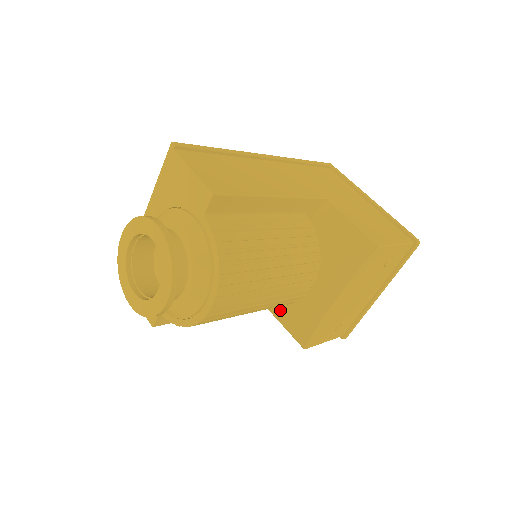
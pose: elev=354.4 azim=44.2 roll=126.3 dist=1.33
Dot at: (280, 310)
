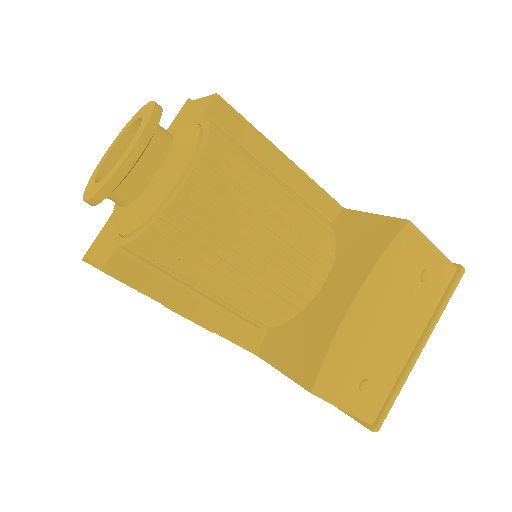
Dot at: (280, 349)
